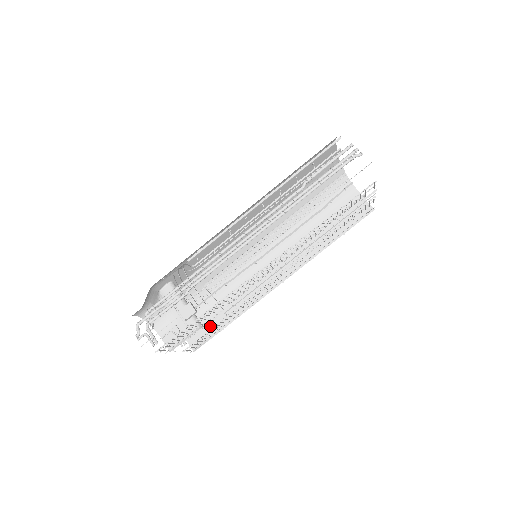
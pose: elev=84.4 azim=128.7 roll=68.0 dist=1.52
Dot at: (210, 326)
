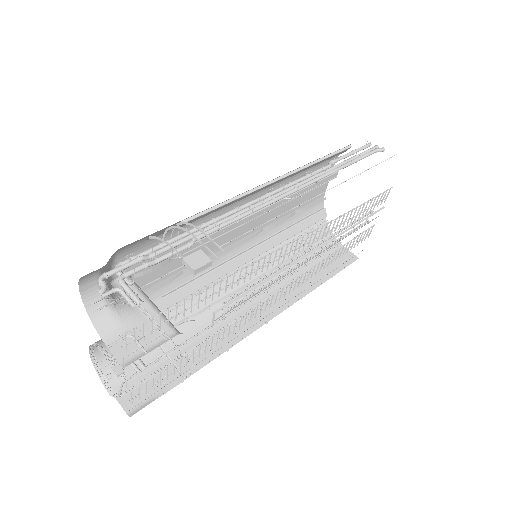
Dot at: occluded
